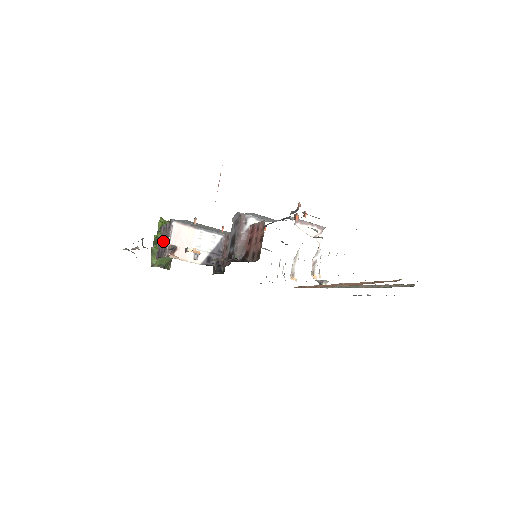
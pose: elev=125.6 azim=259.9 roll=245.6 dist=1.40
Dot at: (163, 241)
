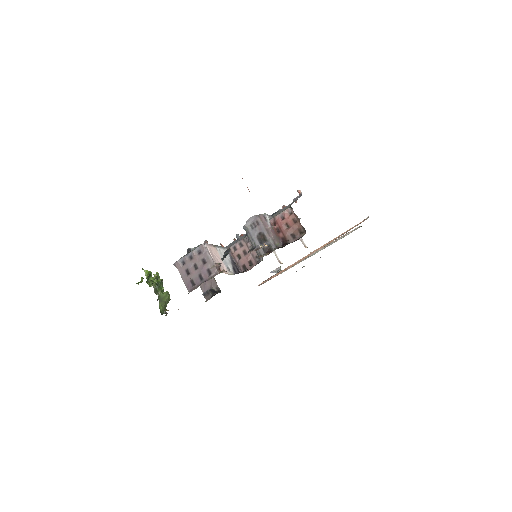
Dot at: (196, 269)
